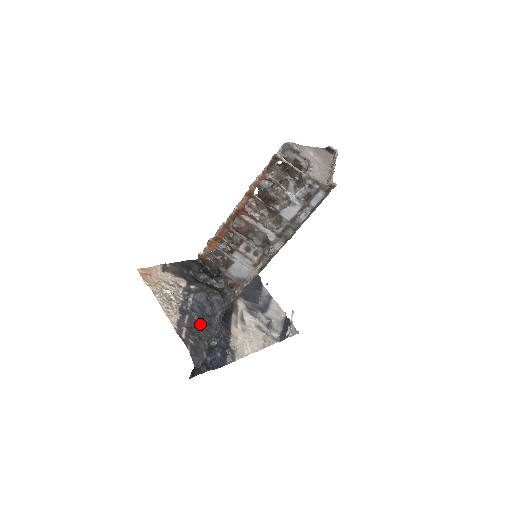
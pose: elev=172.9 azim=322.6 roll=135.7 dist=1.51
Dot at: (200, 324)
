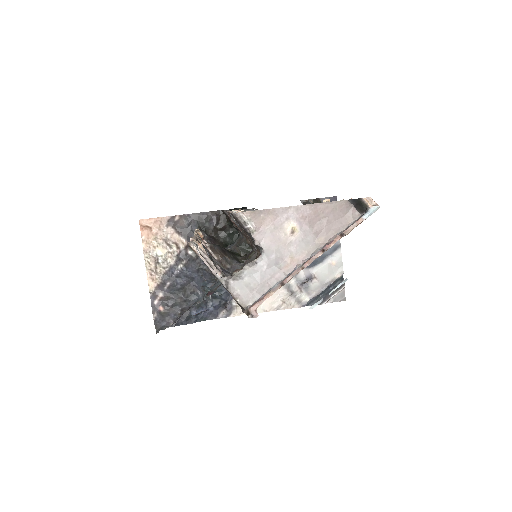
Dot at: (181, 292)
